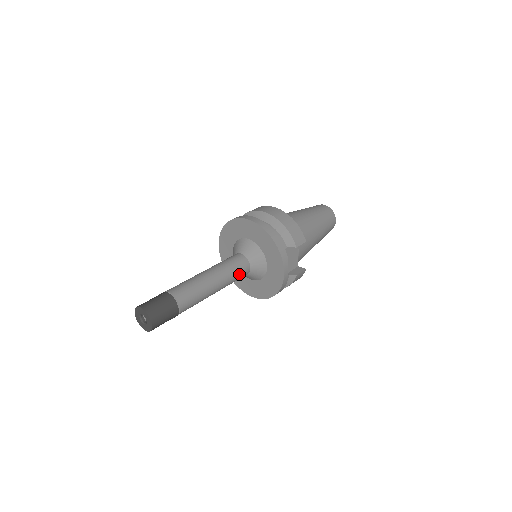
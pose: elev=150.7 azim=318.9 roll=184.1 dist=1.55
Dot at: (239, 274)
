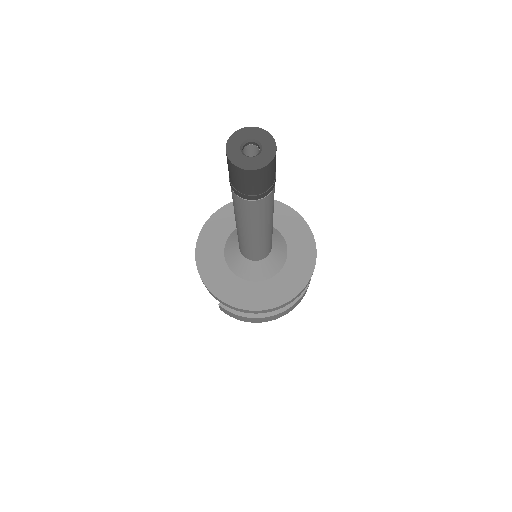
Dot at: occluded
